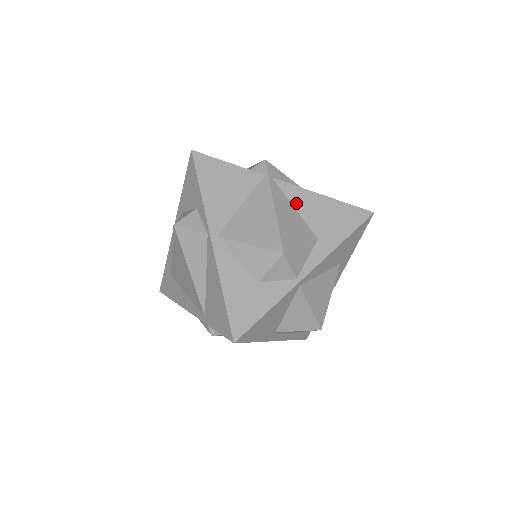
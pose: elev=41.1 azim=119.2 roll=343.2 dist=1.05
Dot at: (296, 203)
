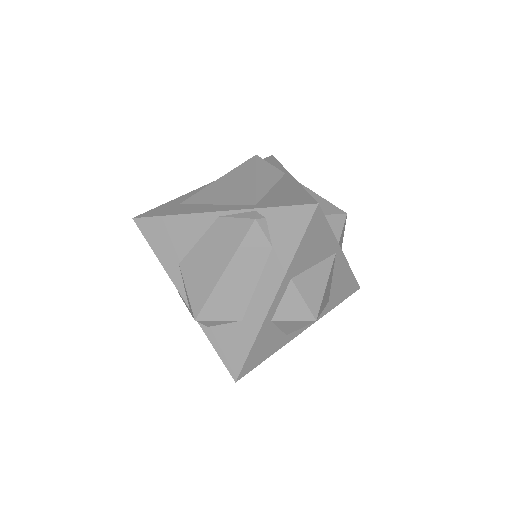
Dot at: occluded
